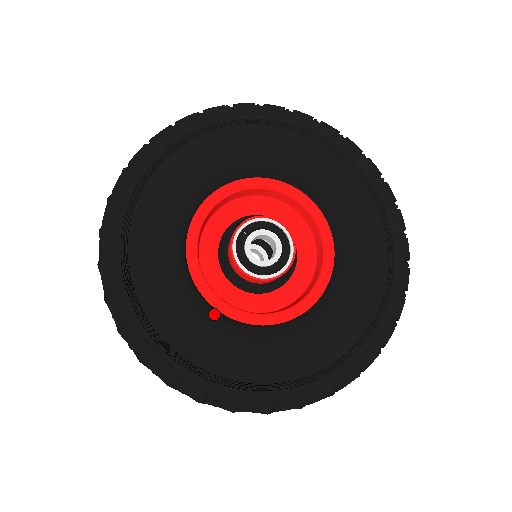
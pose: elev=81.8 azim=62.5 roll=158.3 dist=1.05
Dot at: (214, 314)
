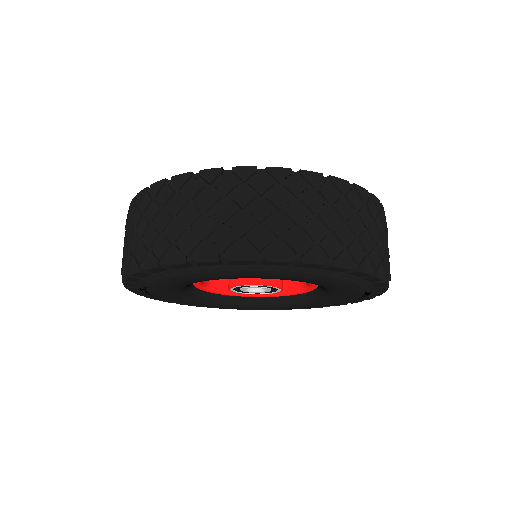
Dot at: (240, 300)
